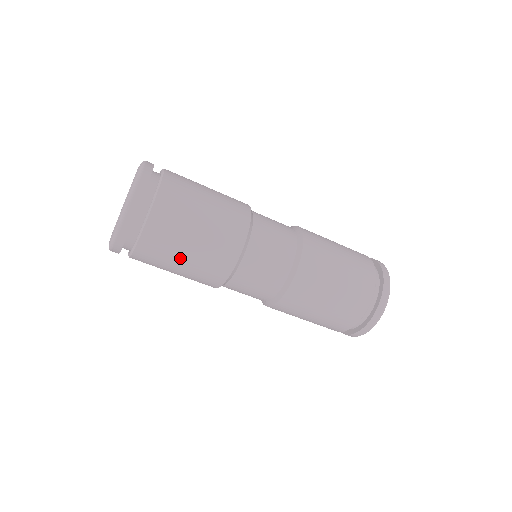
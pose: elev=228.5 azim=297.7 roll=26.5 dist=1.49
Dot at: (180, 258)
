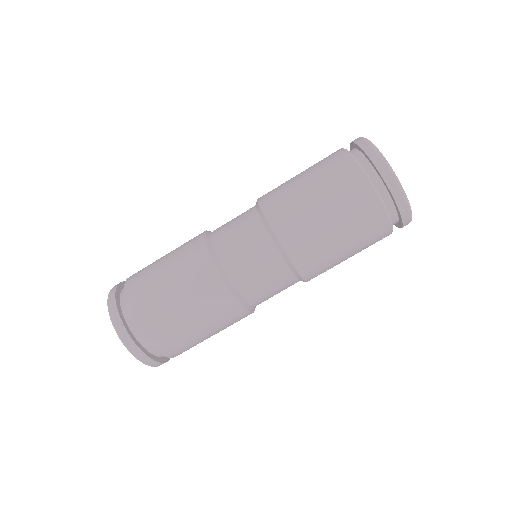
Dot at: (168, 292)
